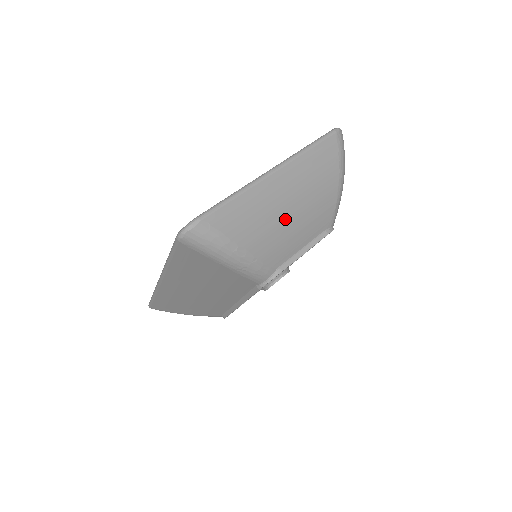
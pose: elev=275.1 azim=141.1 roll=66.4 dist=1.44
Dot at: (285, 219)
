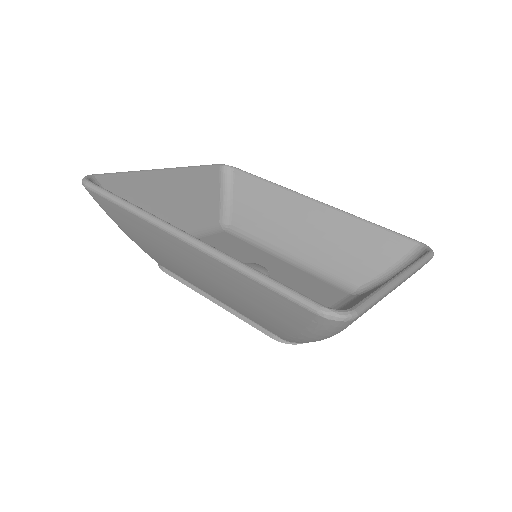
Dot at: occluded
